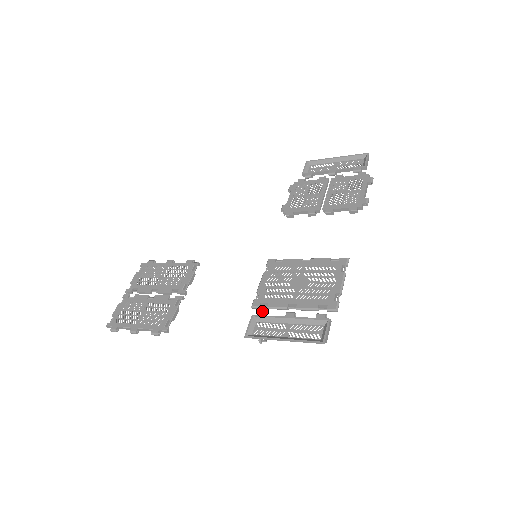
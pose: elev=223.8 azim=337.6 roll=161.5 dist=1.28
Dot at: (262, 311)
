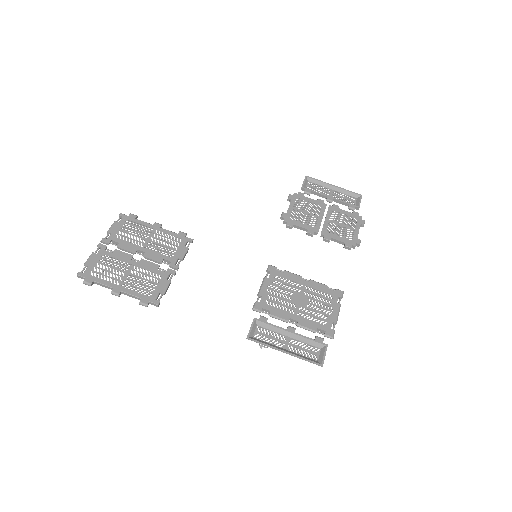
Dot at: (264, 317)
